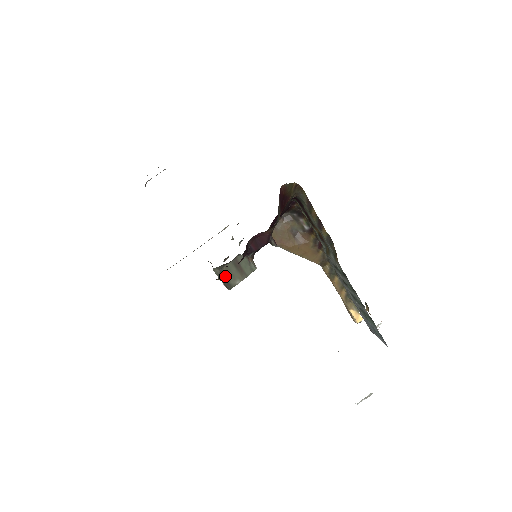
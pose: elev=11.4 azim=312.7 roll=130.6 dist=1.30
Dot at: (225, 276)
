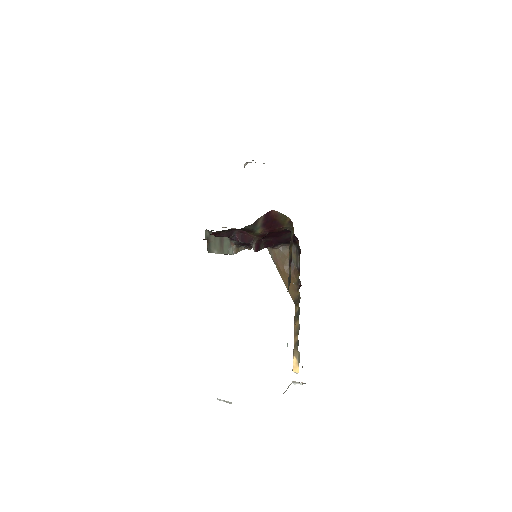
Dot at: (210, 241)
